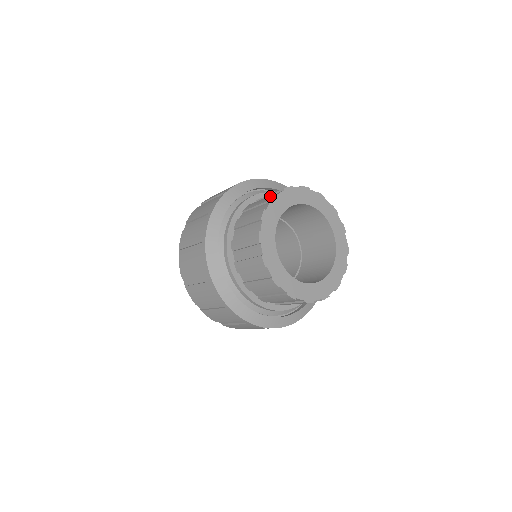
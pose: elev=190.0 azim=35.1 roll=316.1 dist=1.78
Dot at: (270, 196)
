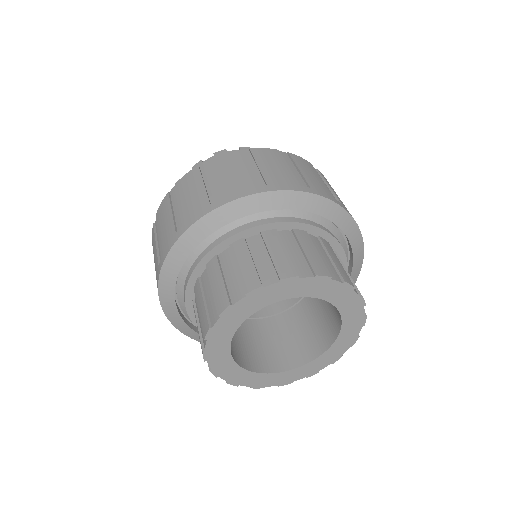
Dot at: (224, 300)
